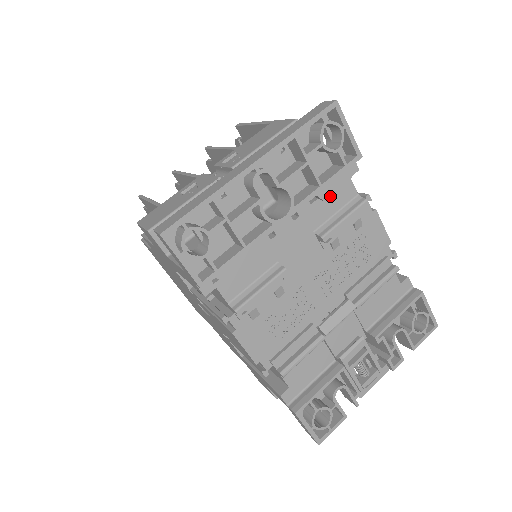
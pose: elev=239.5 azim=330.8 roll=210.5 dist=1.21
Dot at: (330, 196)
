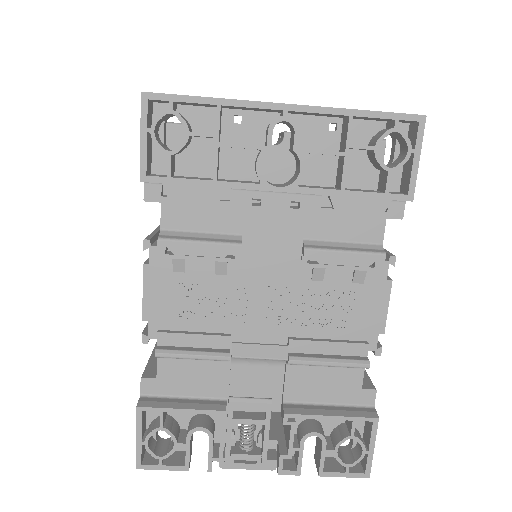
Dot at: (349, 218)
